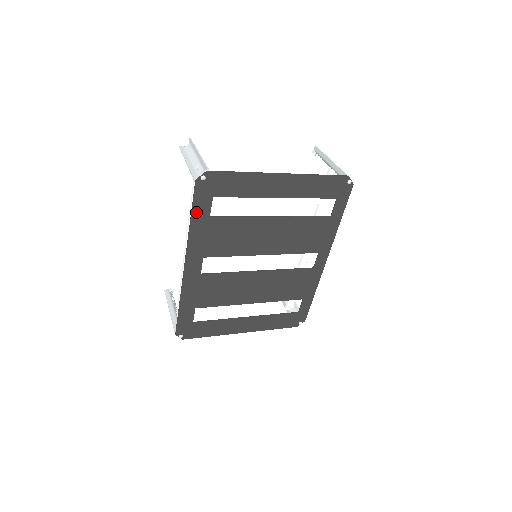
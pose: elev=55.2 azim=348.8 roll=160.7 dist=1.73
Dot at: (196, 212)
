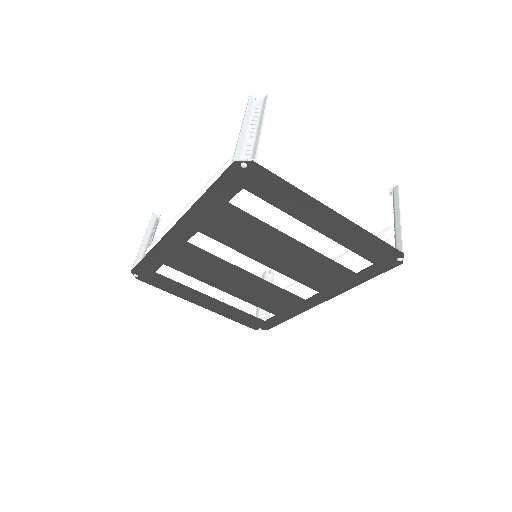
Dot at: (215, 190)
